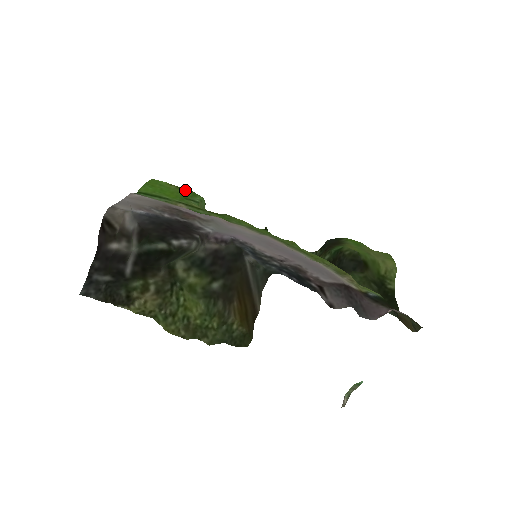
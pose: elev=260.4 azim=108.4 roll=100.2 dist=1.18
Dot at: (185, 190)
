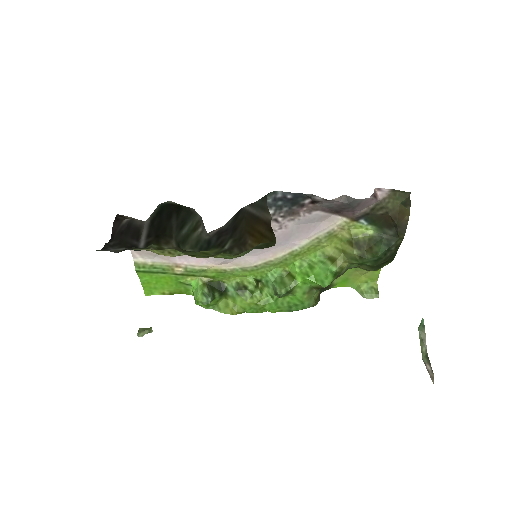
Dot at: (178, 291)
